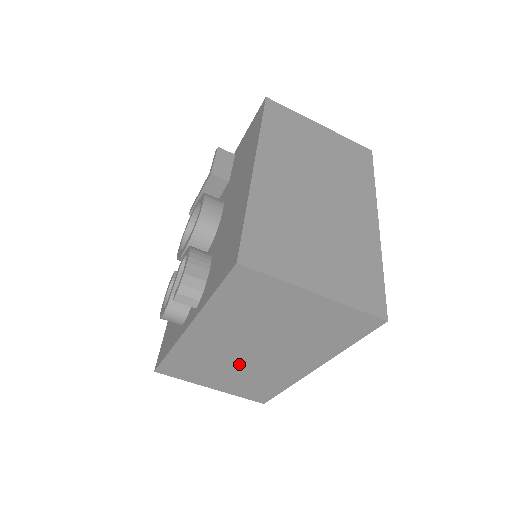
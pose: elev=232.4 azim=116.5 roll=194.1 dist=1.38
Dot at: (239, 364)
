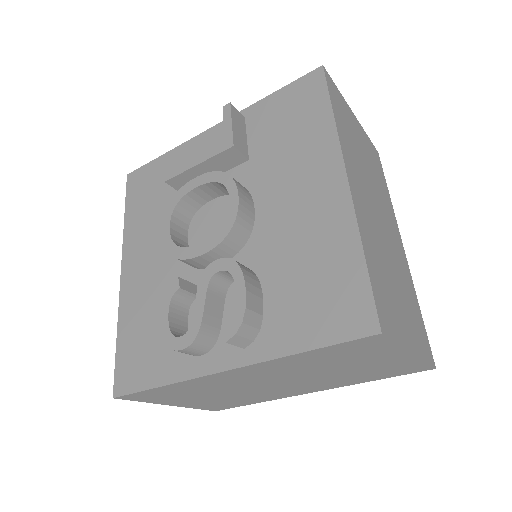
Dot at: (239, 391)
